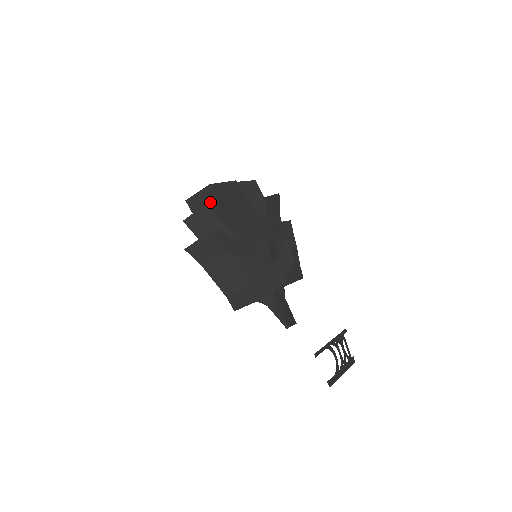
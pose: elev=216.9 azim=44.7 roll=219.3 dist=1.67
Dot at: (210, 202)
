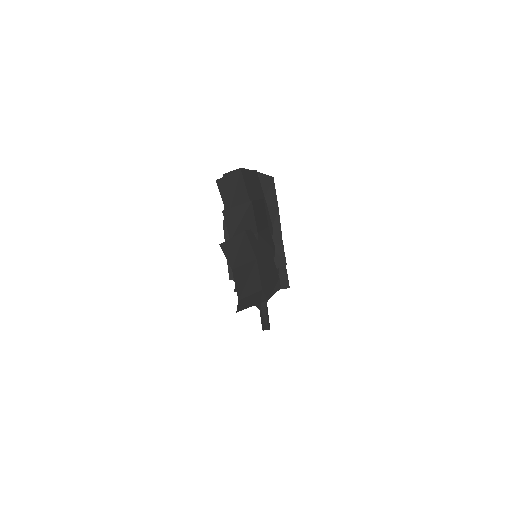
Dot at: (239, 191)
